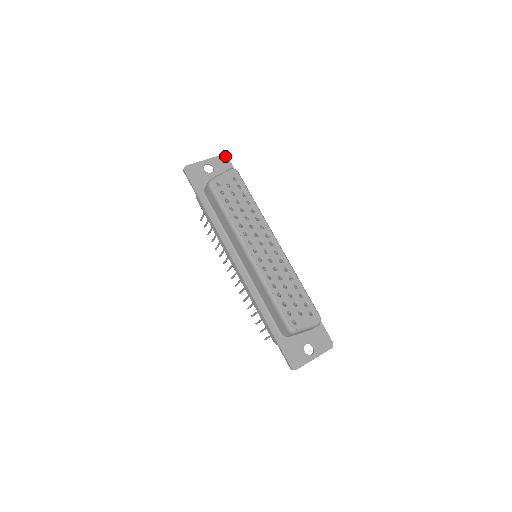
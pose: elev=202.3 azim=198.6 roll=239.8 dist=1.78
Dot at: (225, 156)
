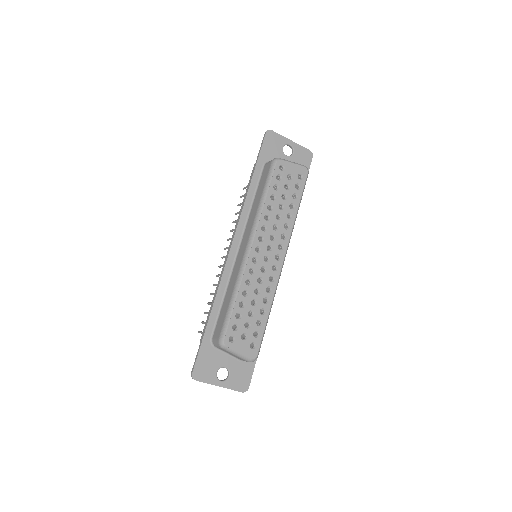
Dot at: (311, 154)
